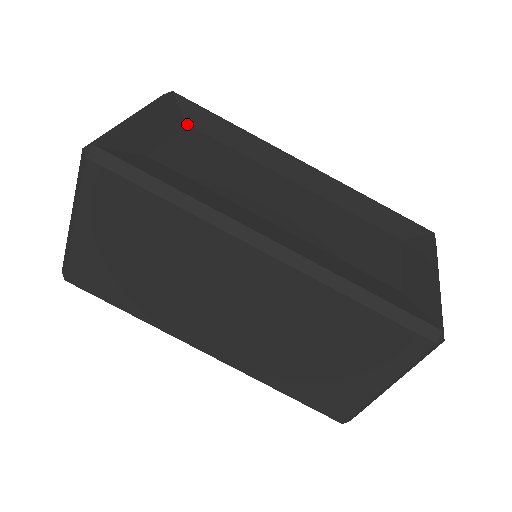
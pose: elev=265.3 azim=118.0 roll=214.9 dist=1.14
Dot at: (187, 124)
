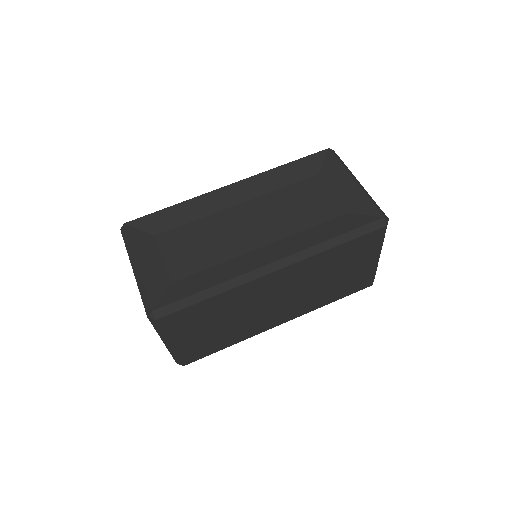
Dot at: (156, 235)
